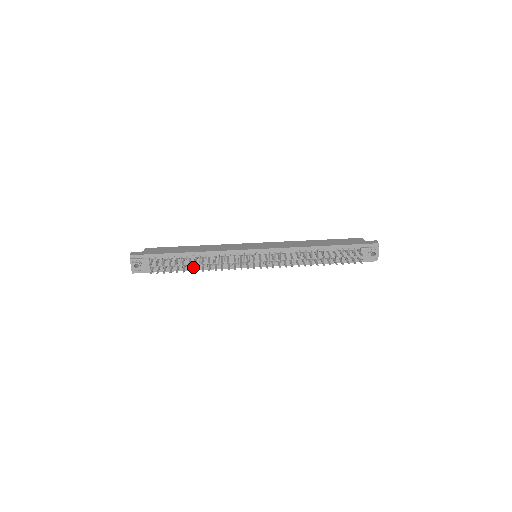
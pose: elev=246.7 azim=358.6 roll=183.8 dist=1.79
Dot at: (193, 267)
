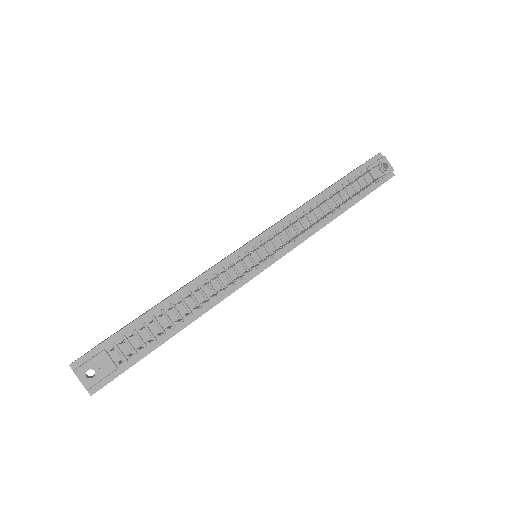
Dot at: (181, 322)
